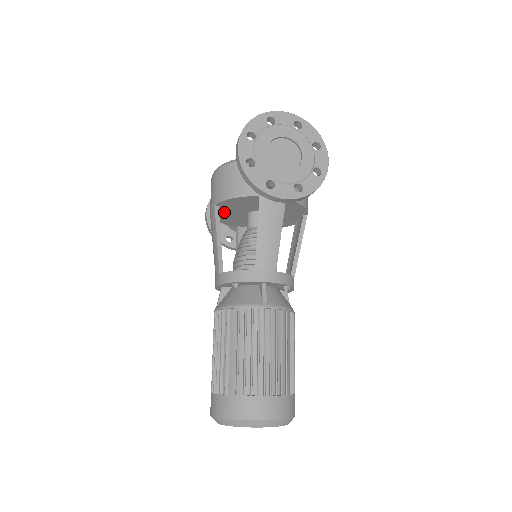
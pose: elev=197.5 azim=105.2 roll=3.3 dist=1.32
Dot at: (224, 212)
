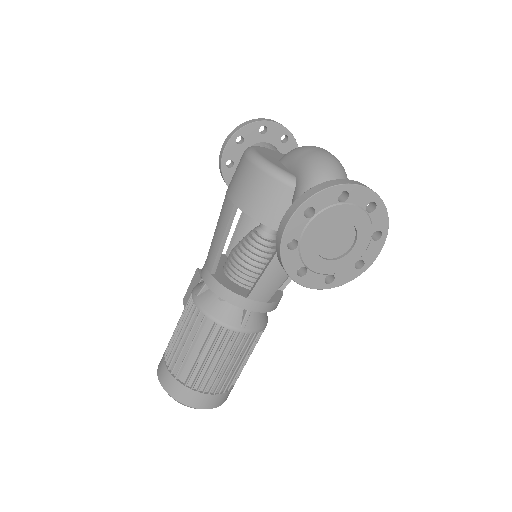
Dot at: occluded
